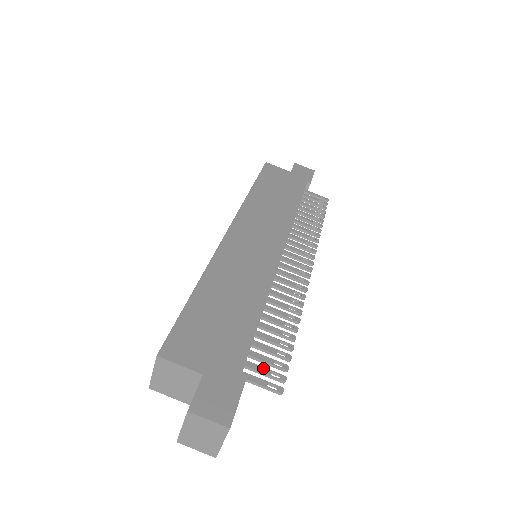
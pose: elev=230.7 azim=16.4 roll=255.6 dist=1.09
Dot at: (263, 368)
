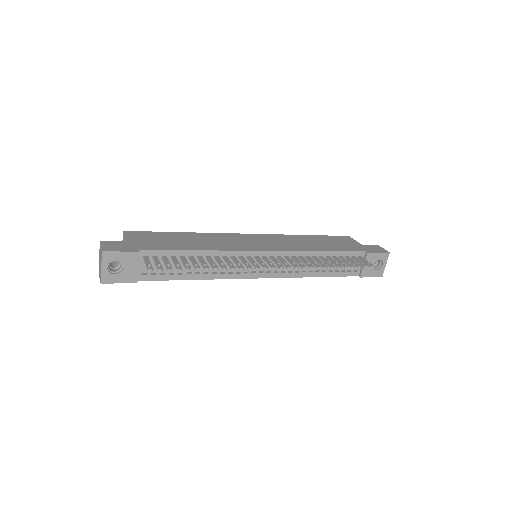
Dot at: (159, 261)
